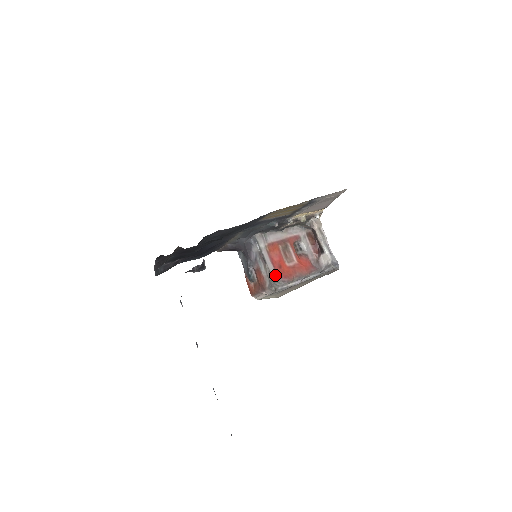
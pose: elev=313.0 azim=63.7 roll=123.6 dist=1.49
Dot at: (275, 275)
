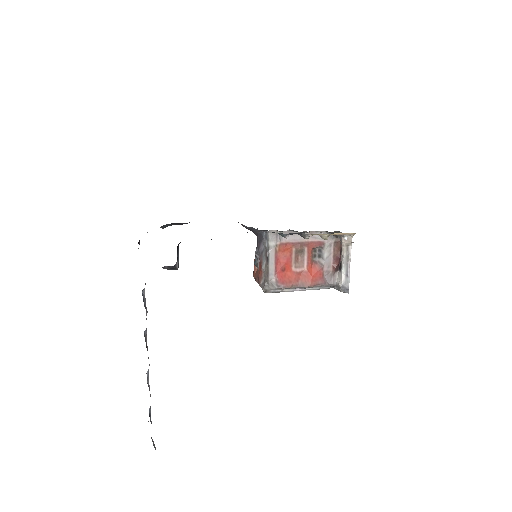
Dot at: (273, 277)
